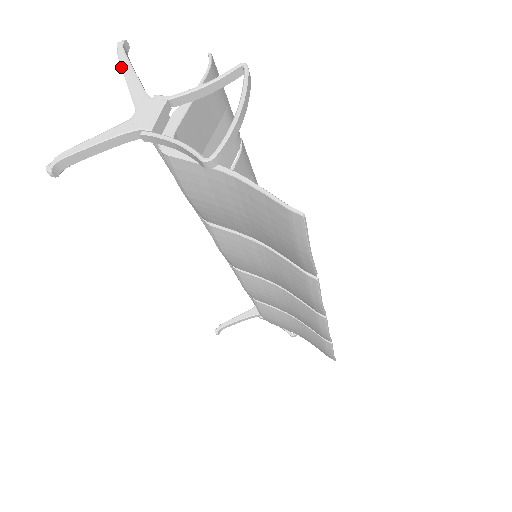
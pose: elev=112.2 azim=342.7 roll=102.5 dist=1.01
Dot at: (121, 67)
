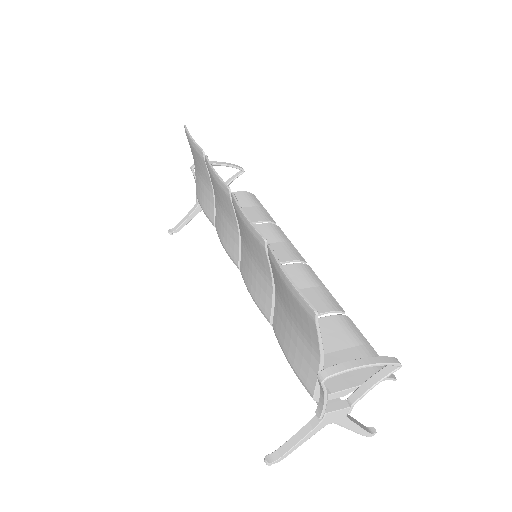
Dot at: occluded
